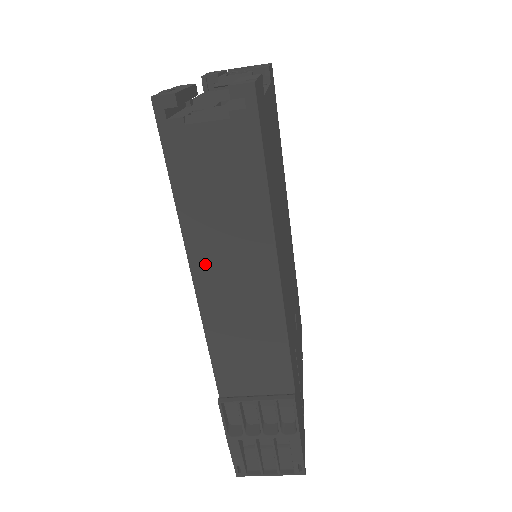
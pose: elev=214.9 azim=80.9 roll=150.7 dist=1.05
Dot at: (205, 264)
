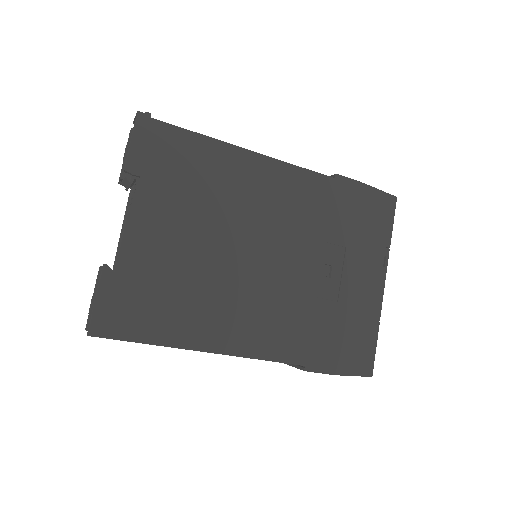
Dot at: occluded
